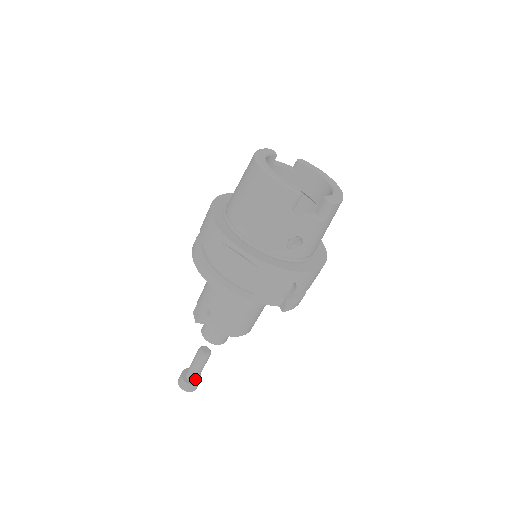
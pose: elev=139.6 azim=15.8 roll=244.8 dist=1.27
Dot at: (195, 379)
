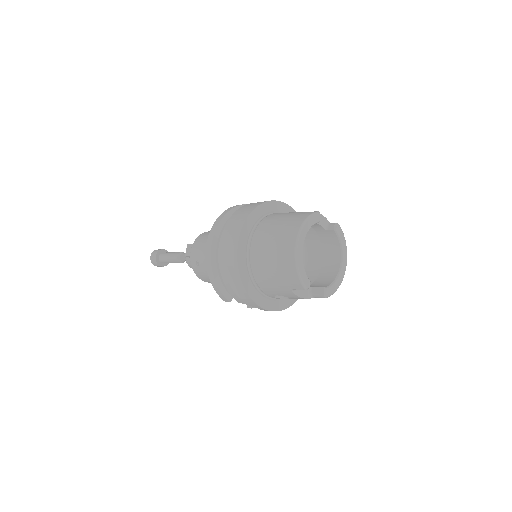
Dot at: (164, 263)
